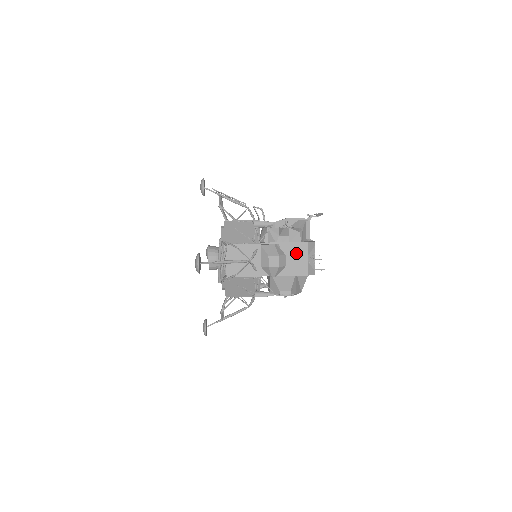
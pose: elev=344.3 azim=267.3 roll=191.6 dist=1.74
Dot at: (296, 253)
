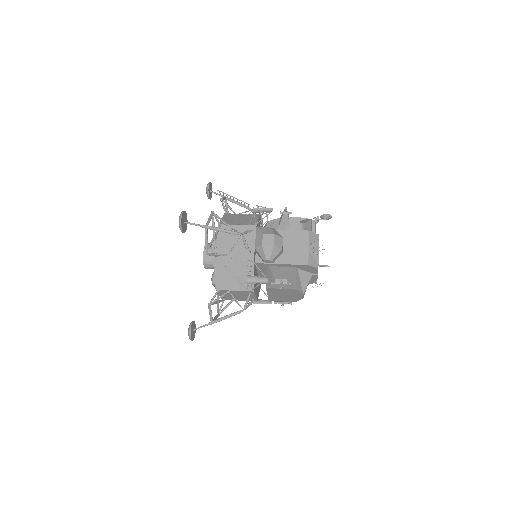
Dot at: (296, 241)
